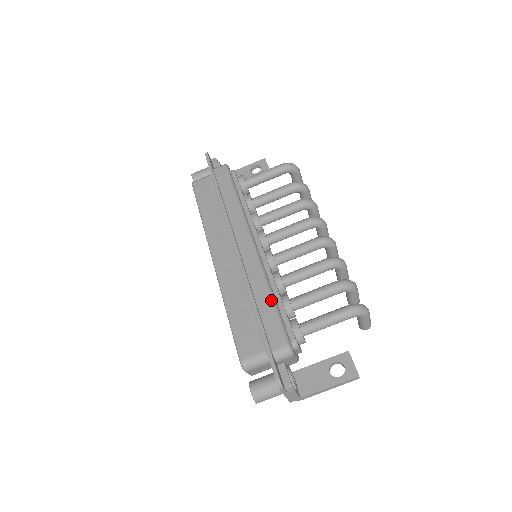
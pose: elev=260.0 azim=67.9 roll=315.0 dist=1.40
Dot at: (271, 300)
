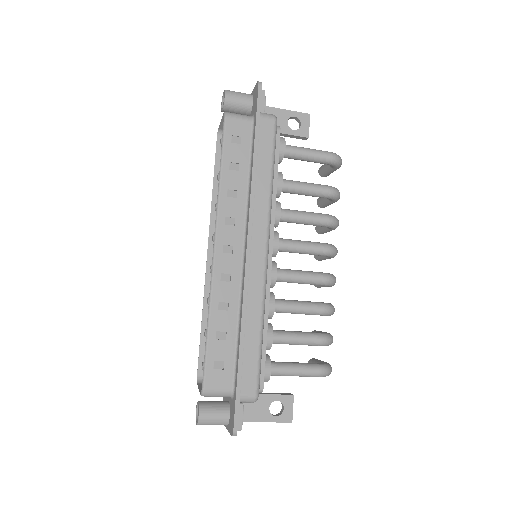
Dot at: (260, 338)
